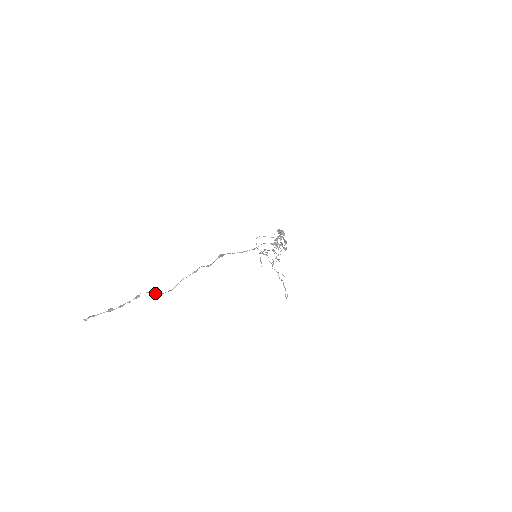
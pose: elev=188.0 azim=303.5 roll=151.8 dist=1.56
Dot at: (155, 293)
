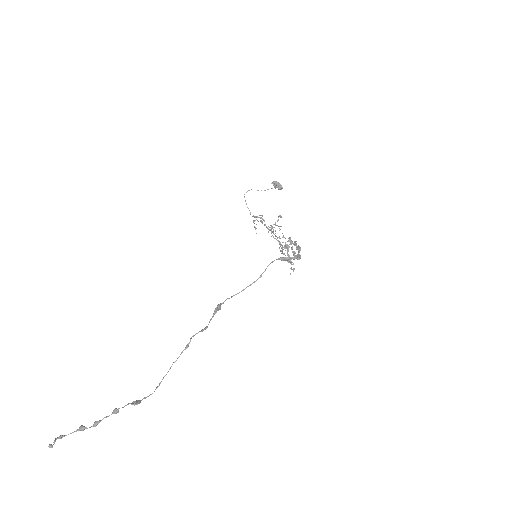
Dot at: (139, 401)
